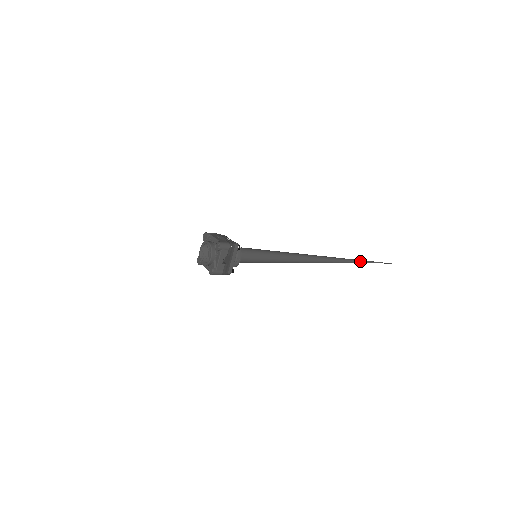
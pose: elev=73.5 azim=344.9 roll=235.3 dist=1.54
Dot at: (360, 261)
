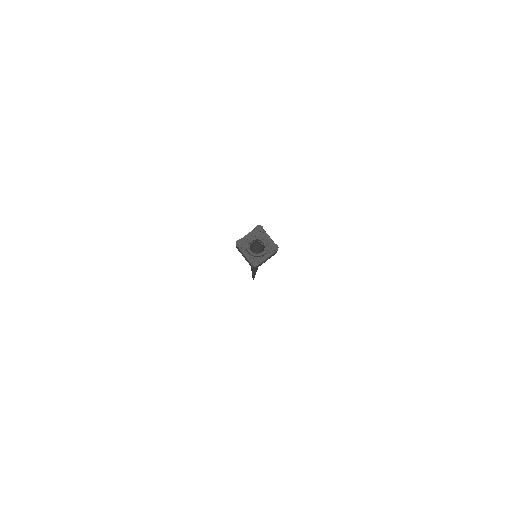
Dot at: occluded
